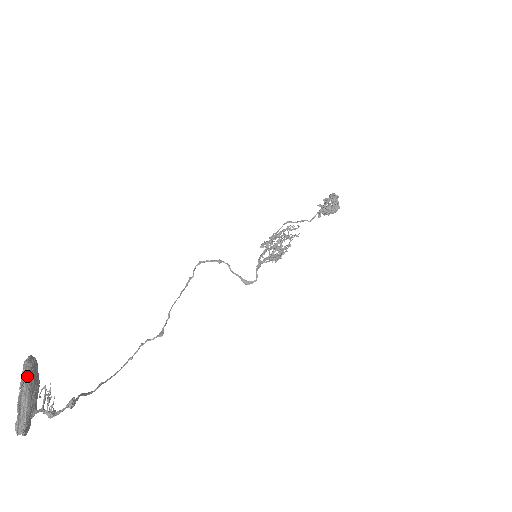
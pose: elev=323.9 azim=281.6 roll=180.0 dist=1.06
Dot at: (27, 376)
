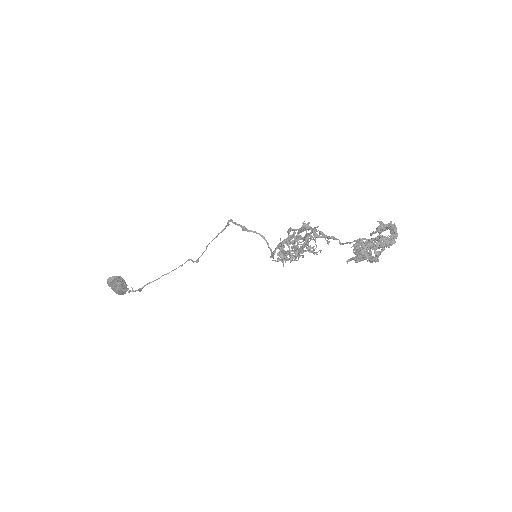
Dot at: (111, 284)
